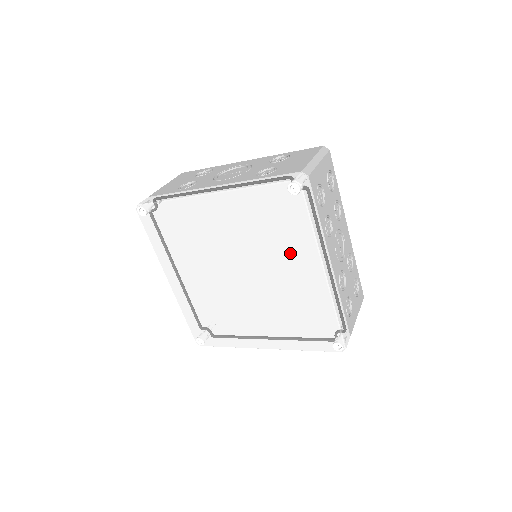
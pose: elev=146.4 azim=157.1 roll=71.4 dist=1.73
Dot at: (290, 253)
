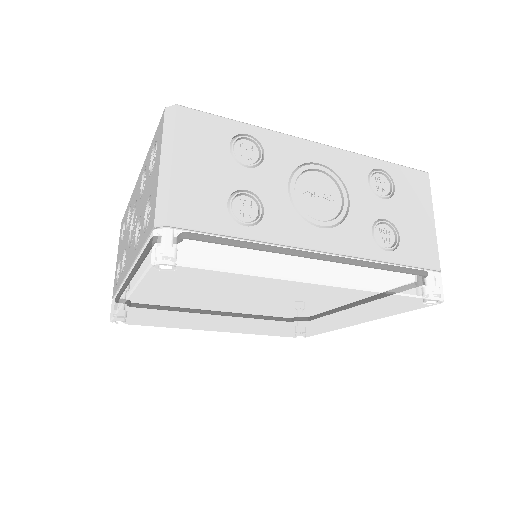
Dot at: (349, 316)
